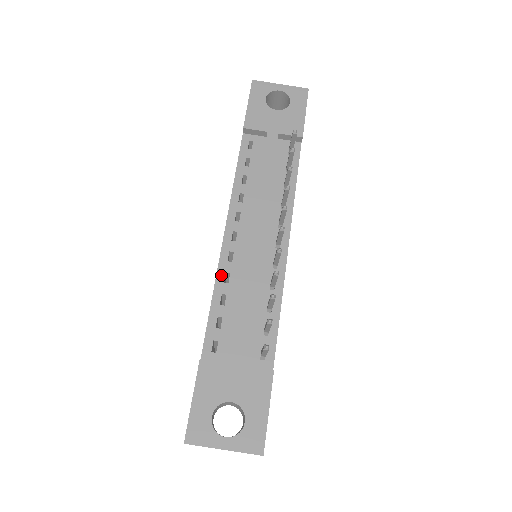
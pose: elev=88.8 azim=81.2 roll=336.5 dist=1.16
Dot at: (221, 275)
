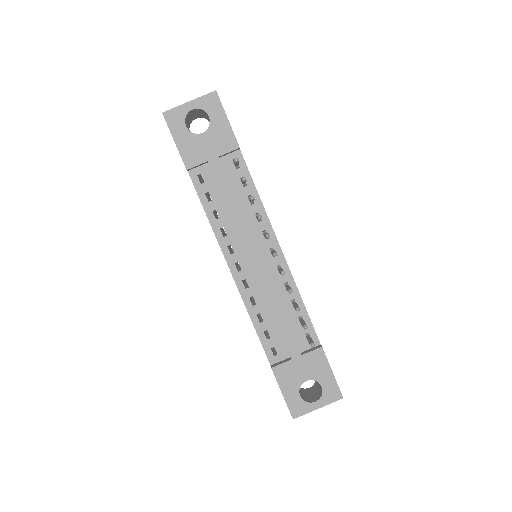
Dot at: (247, 302)
